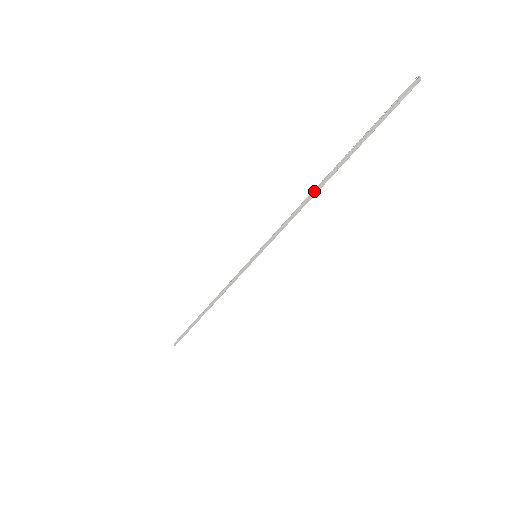
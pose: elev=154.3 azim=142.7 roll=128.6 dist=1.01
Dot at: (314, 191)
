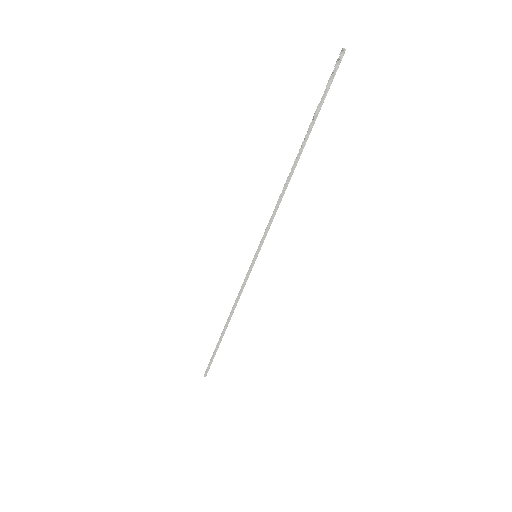
Dot at: occluded
